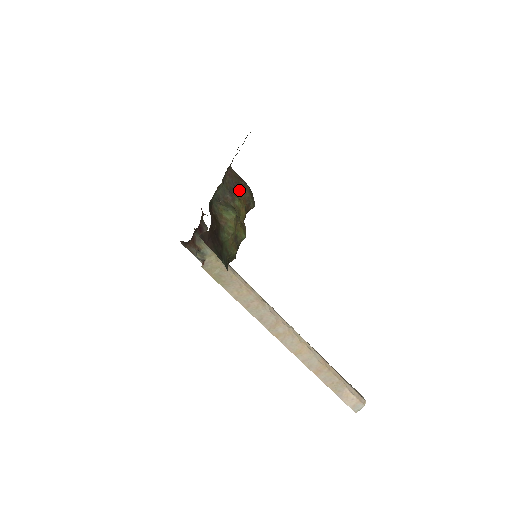
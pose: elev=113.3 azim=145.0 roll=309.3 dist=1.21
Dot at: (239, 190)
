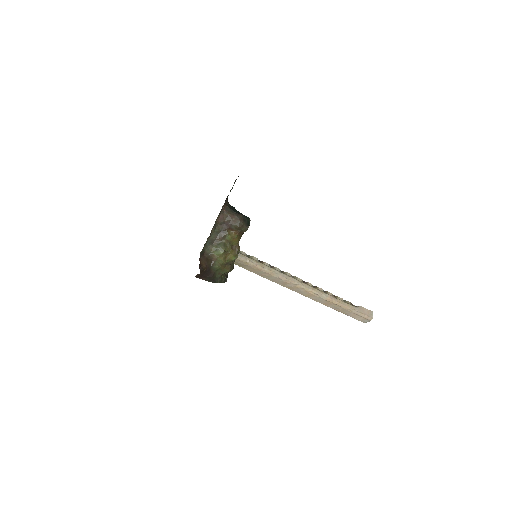
Dot at: (230, 226)
